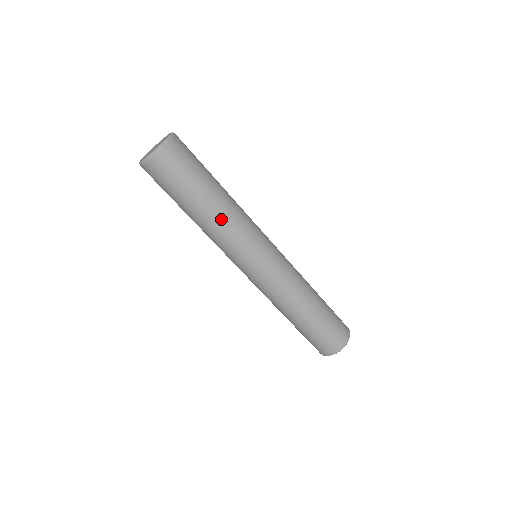
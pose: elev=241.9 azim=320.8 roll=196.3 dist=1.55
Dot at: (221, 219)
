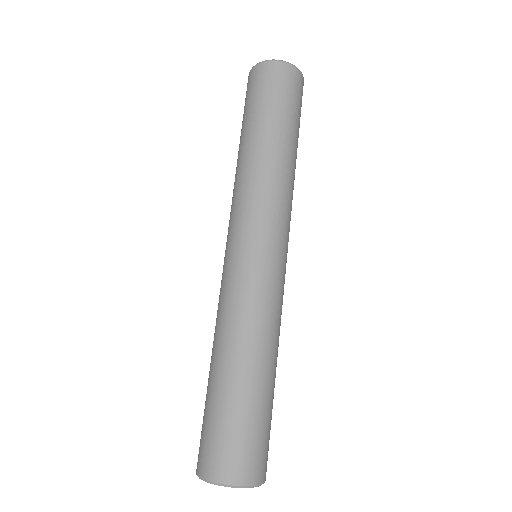
Dot at: (293, 175)
